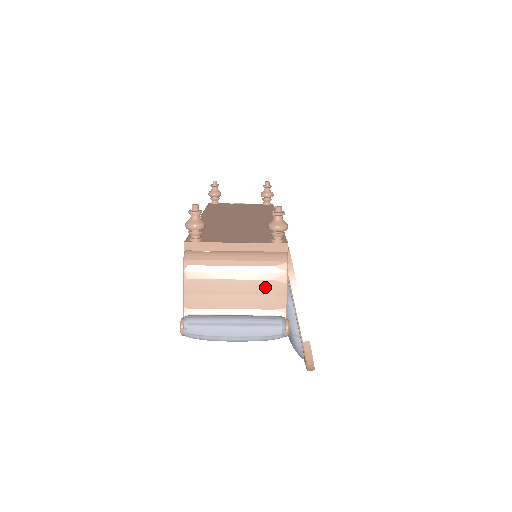
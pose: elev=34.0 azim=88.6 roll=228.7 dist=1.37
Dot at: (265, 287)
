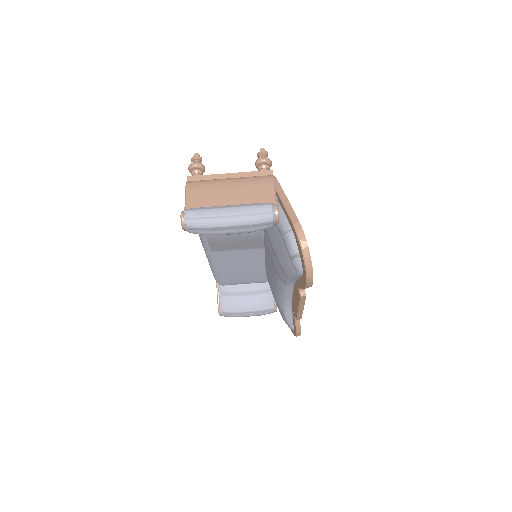
Dot at: (256, 193)
